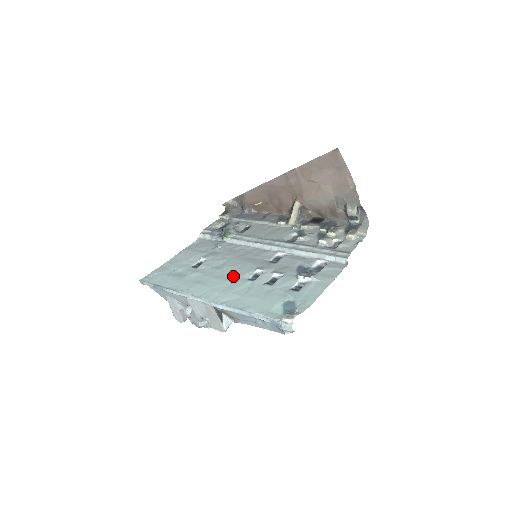
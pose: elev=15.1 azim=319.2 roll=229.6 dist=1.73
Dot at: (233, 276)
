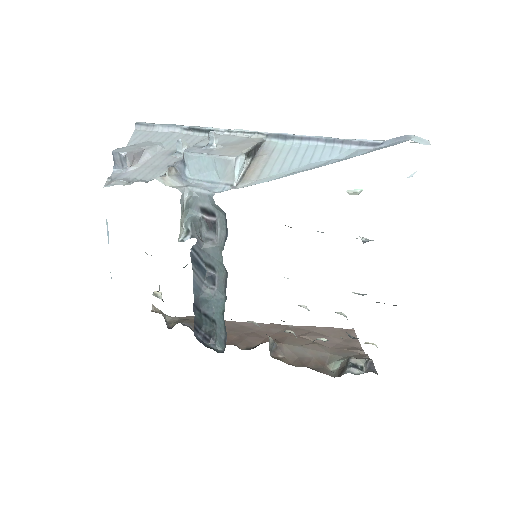
Dot at: occluded
